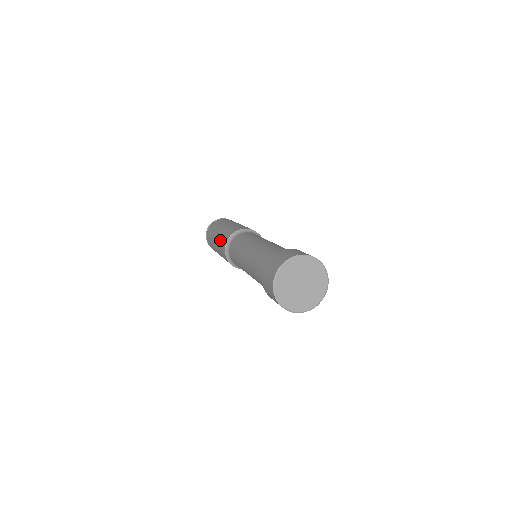
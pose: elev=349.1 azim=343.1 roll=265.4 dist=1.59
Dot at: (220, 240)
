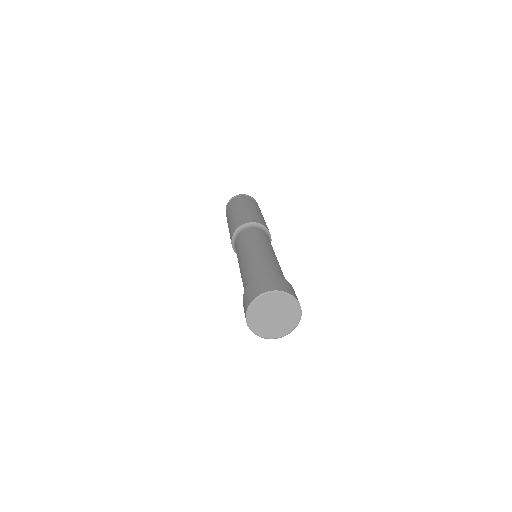
Dot at: (242, 216)
